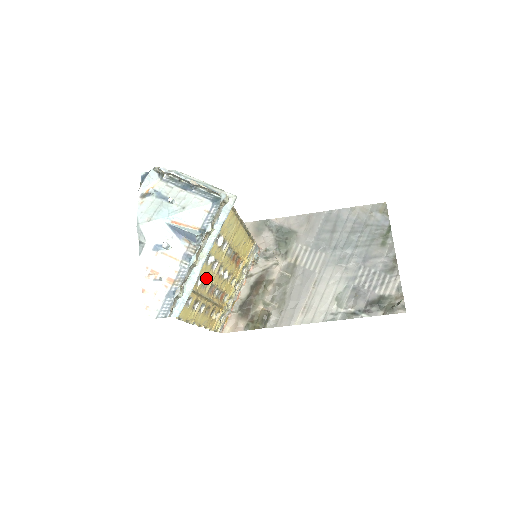
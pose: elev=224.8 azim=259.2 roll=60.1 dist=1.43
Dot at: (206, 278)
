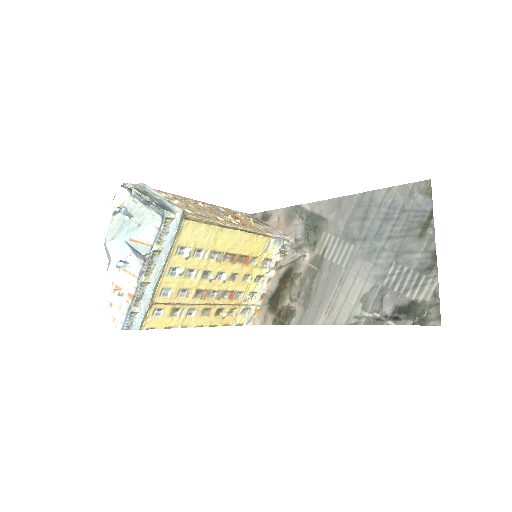
Dot at: (181, 288)
